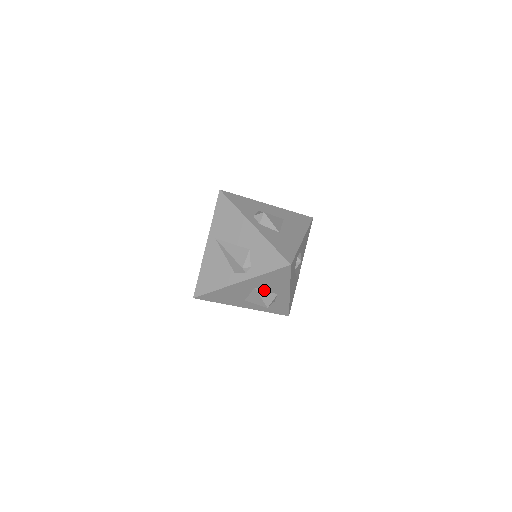
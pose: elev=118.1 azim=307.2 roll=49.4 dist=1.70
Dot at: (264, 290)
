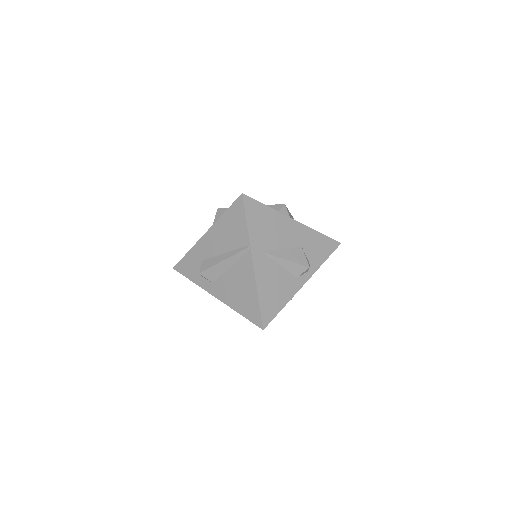
Dot at: occluded
